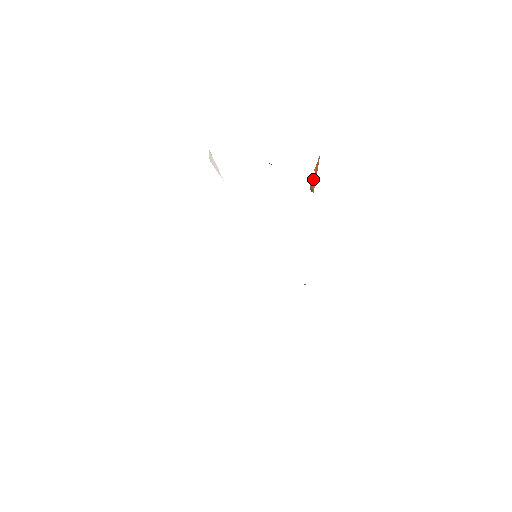
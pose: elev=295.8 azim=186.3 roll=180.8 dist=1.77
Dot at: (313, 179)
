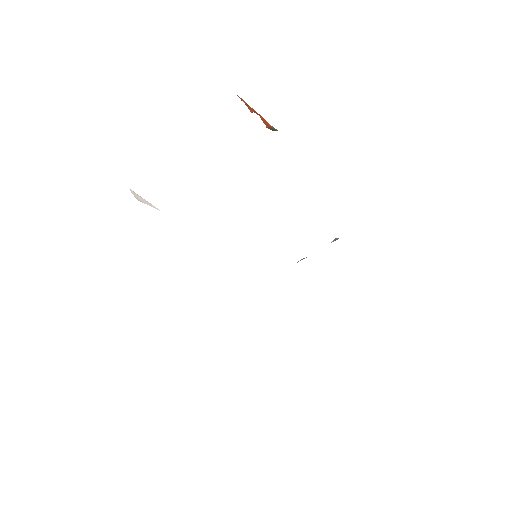
Dot at: occluded
